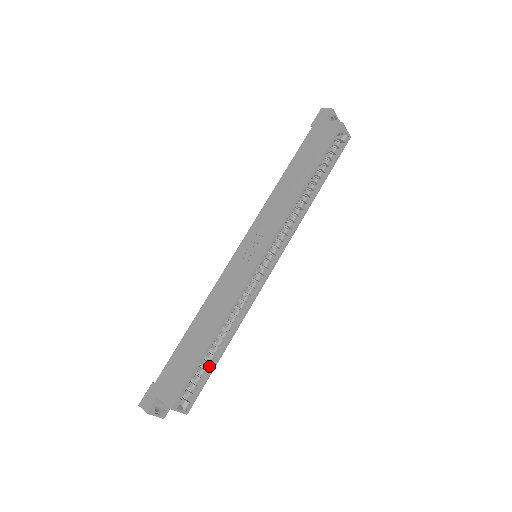
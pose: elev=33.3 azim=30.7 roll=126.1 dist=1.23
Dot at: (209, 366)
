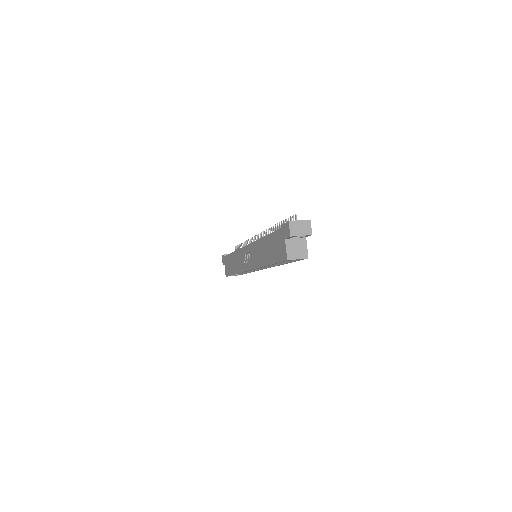
Dot at: occluded
